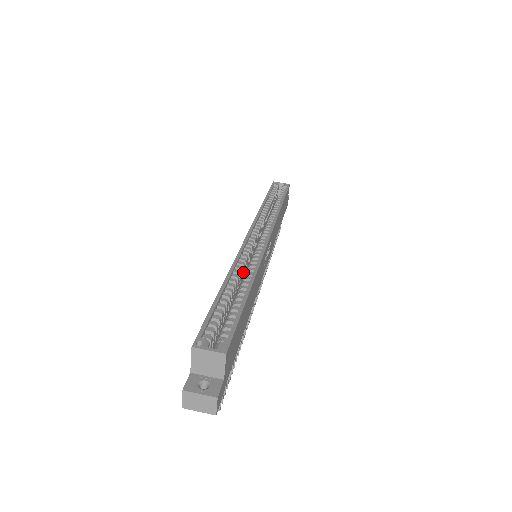
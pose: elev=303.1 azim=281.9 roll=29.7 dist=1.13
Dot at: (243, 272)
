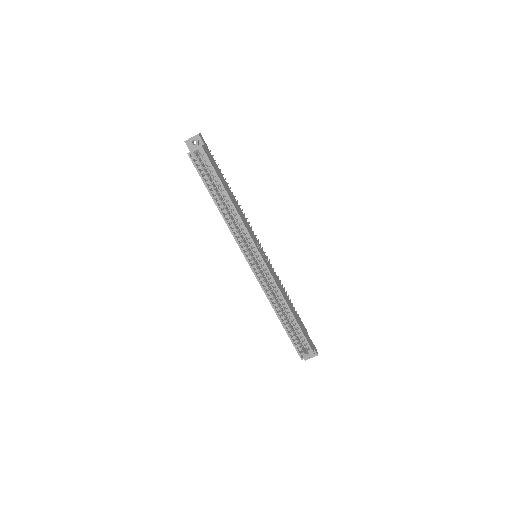
Dot at: (272, 291)
